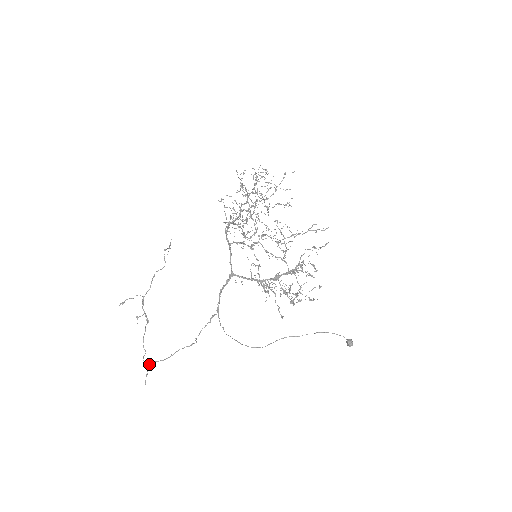
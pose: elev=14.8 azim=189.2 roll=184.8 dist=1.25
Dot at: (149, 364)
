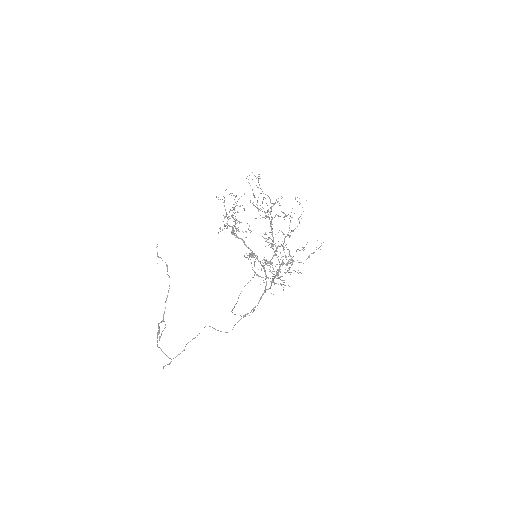
Dot at: occluded
